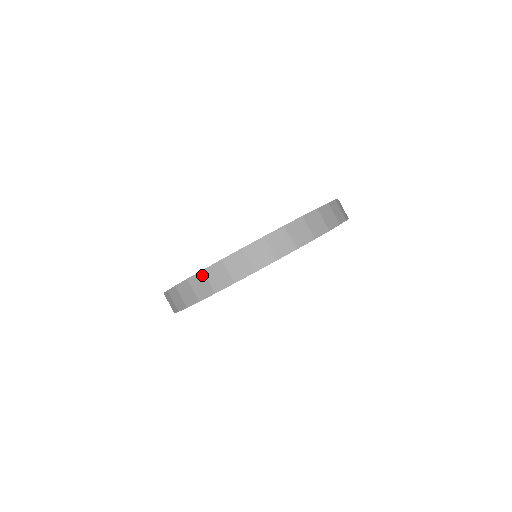
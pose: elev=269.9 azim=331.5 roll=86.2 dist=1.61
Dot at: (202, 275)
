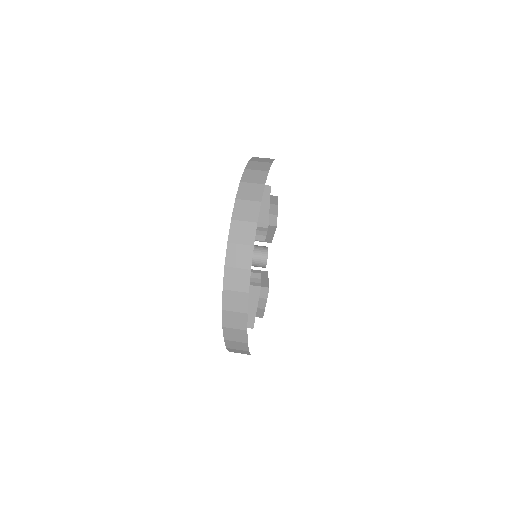
Dot at: (228, 271)
